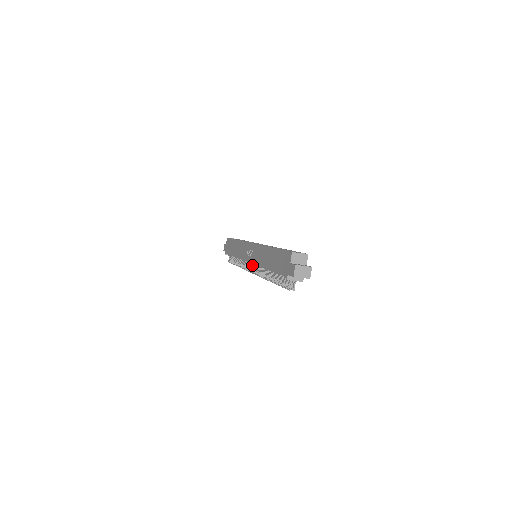
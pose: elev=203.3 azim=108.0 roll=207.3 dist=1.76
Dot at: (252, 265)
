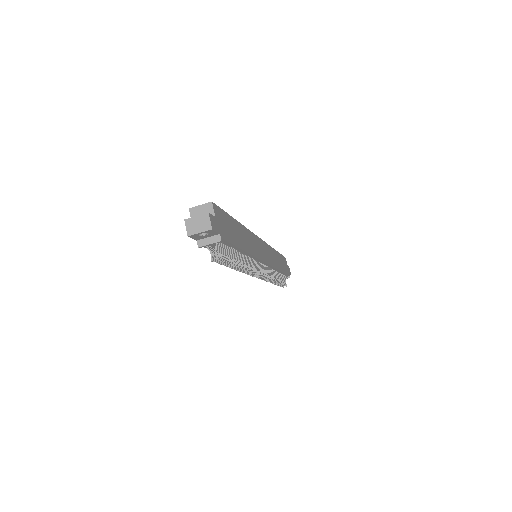
Dot at: occluded
